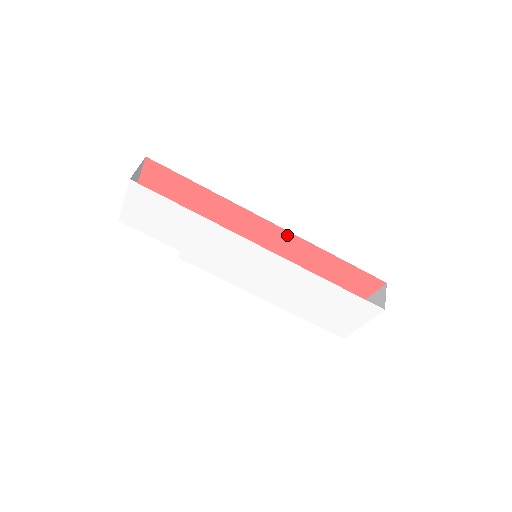
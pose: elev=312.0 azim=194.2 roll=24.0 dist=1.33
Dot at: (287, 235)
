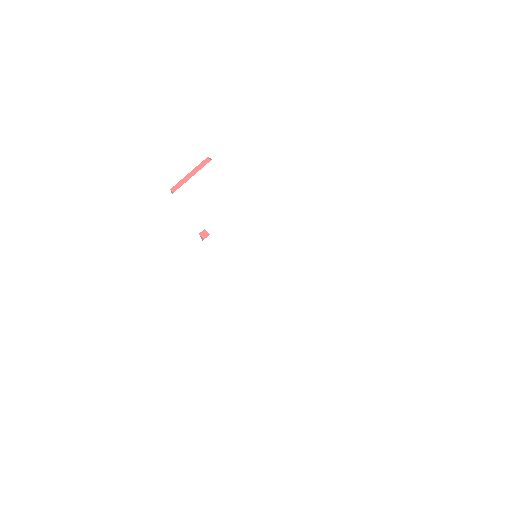
Dot at: occluded
